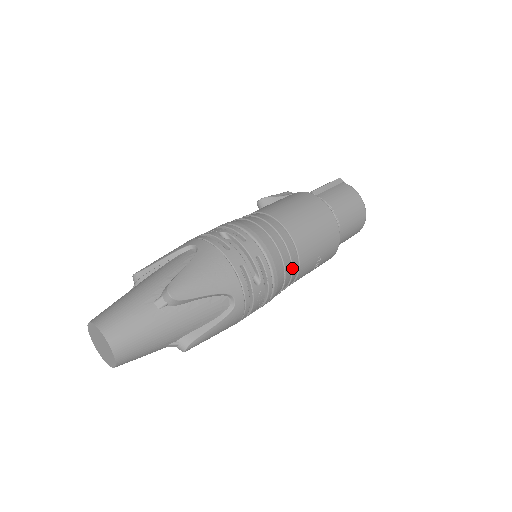
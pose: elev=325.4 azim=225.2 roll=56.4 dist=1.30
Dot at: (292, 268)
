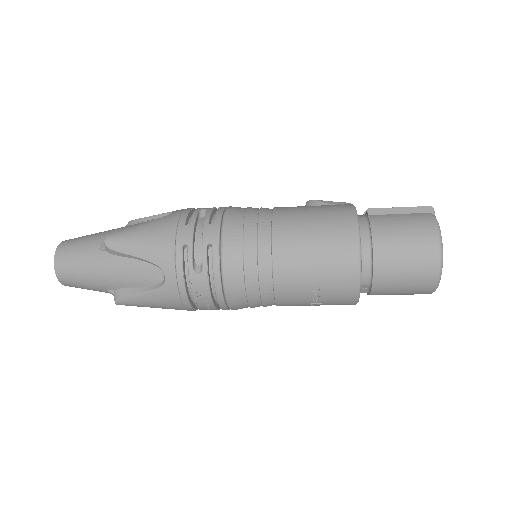
Dot at: (259, 278)
